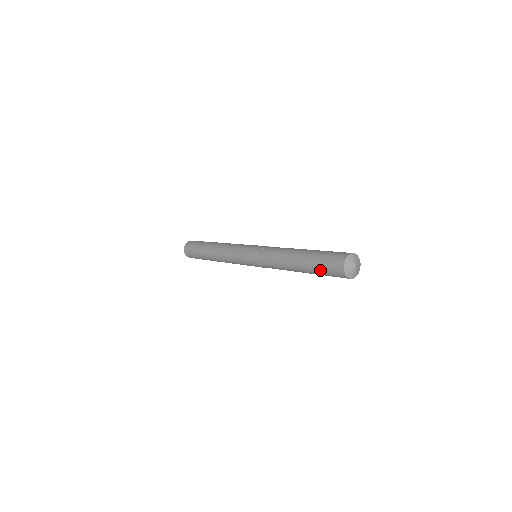
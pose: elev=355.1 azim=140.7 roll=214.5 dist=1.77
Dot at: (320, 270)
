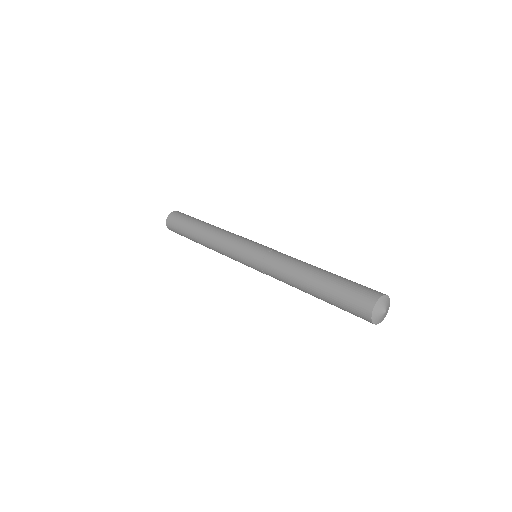
Dot at: occluded
